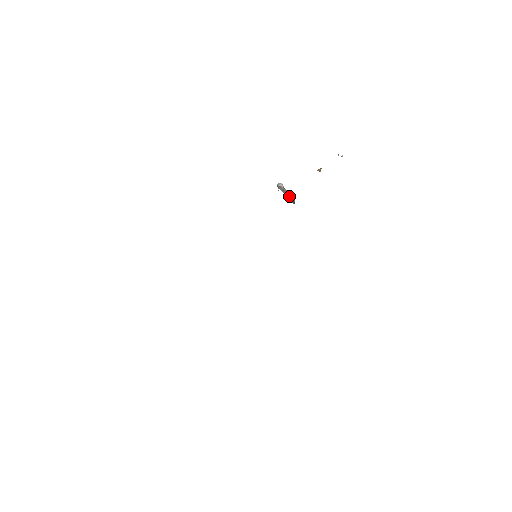
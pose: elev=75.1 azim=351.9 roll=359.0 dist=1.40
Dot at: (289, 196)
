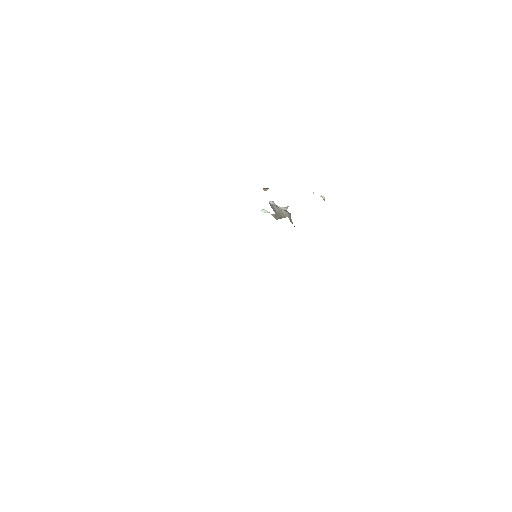
Dot at: (280, 214)
